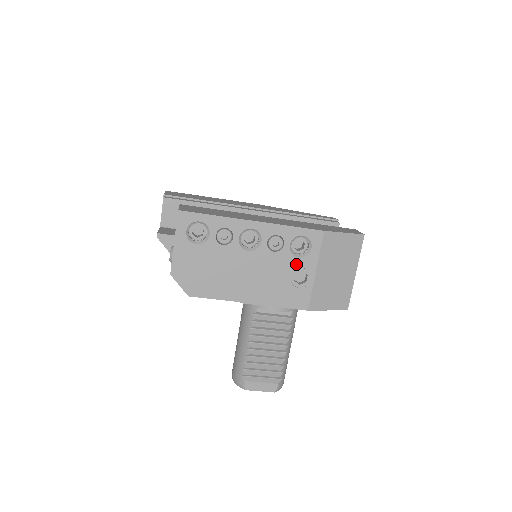
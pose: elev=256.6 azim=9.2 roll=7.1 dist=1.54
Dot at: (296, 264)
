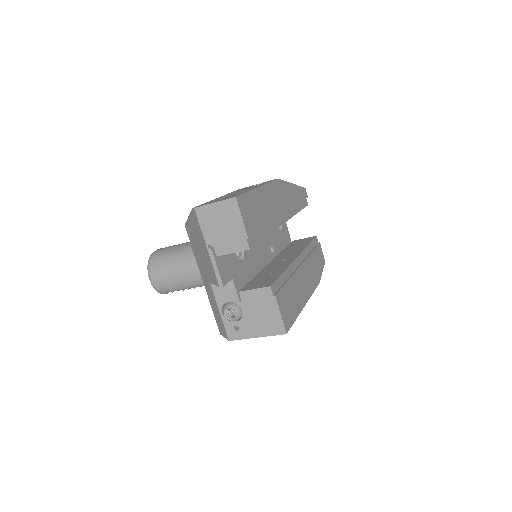
Dot at: occluded
